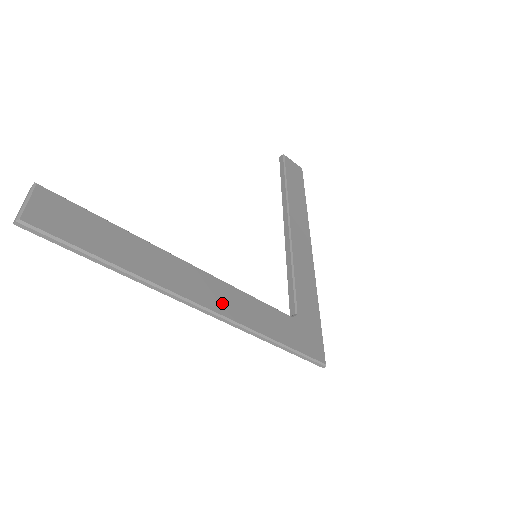
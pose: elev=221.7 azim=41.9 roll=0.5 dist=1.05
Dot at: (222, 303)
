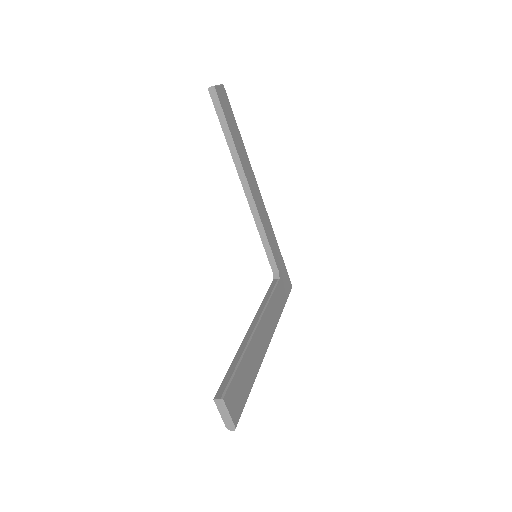
Dot at: (271, 325)
